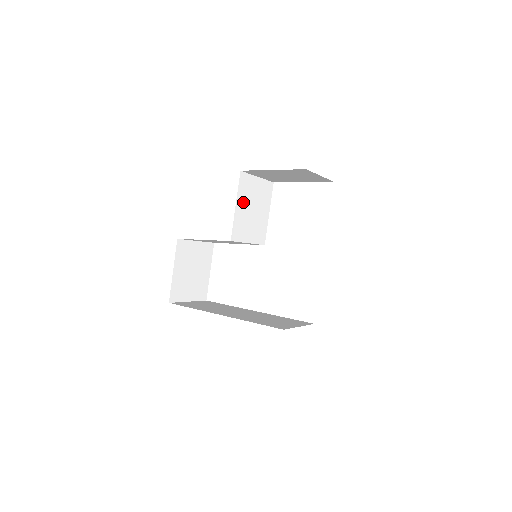
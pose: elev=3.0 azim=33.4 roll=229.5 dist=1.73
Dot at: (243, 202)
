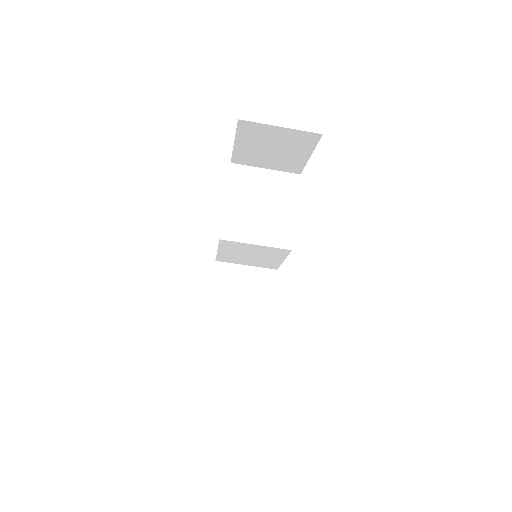
Dot at: (240, 197)
